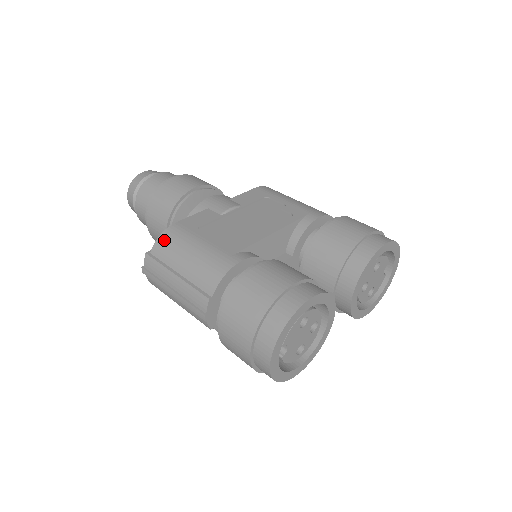
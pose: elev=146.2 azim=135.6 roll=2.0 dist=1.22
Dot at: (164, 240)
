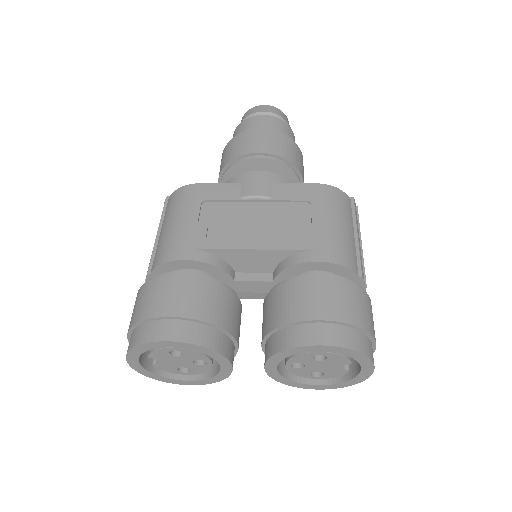
Dot at: (176, 195)
